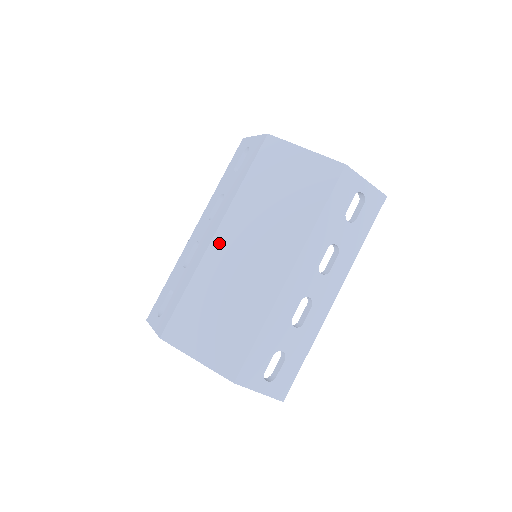
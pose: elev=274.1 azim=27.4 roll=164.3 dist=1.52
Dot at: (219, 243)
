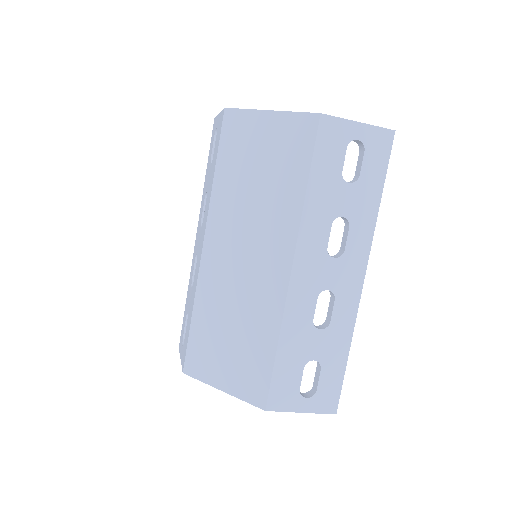
Dot at: (210, 255)
